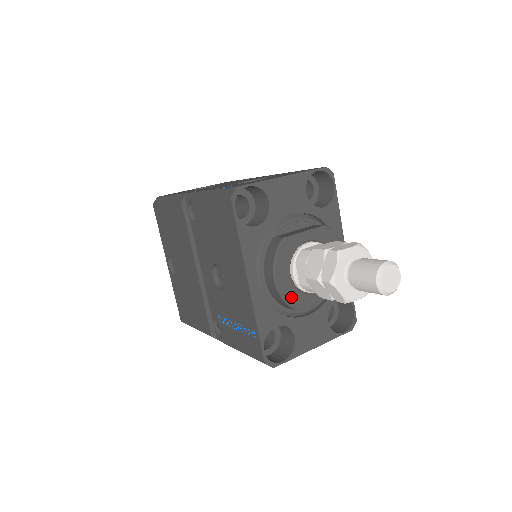
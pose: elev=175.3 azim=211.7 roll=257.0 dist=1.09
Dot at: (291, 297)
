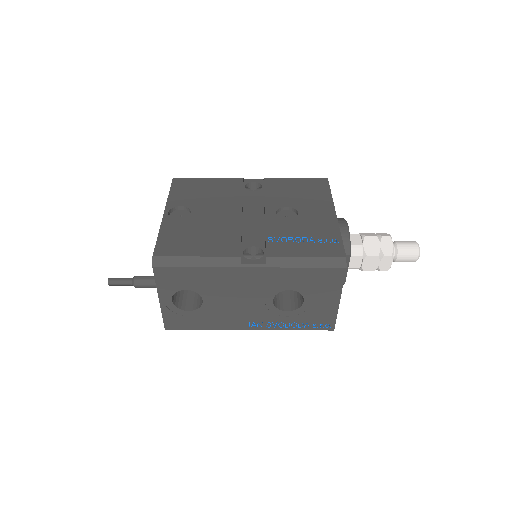
Dot at: (349, 244)
